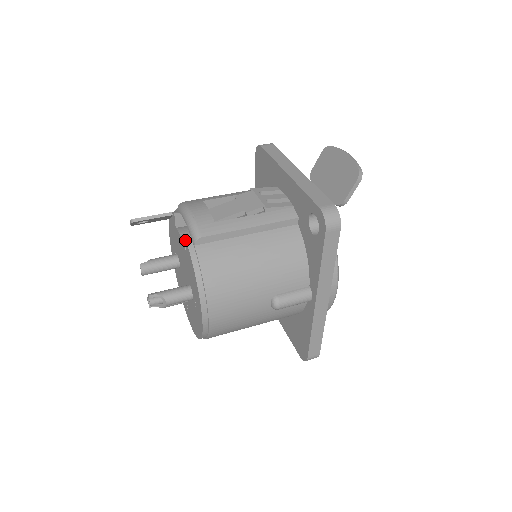
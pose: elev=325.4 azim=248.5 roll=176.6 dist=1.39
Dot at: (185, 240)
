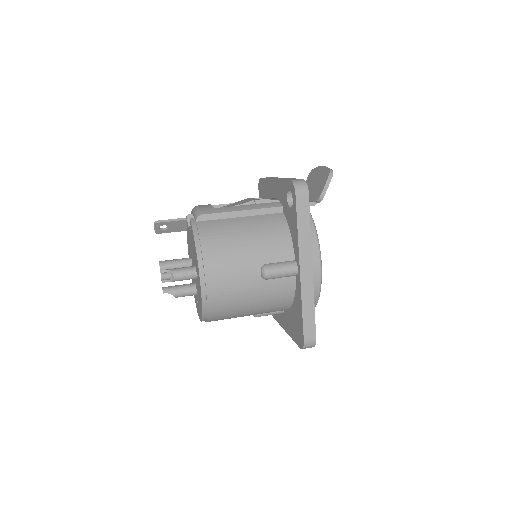
Dot at: (190, 221)
